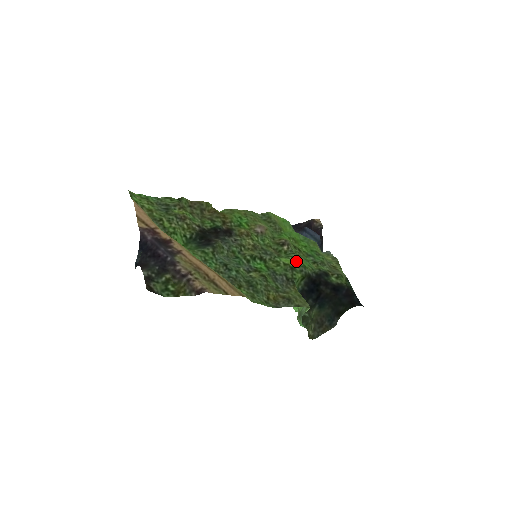
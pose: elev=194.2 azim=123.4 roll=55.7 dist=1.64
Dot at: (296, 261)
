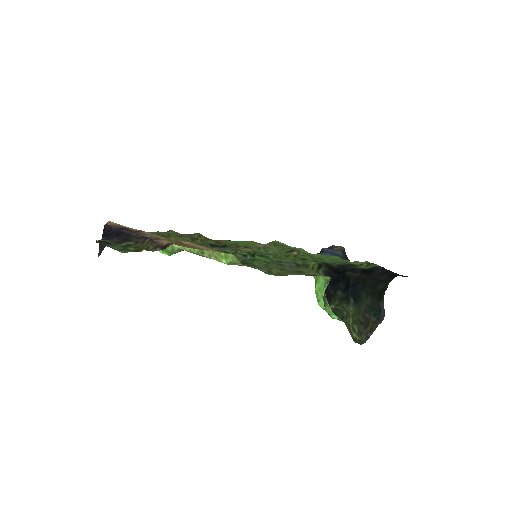
Dot at: occluded
